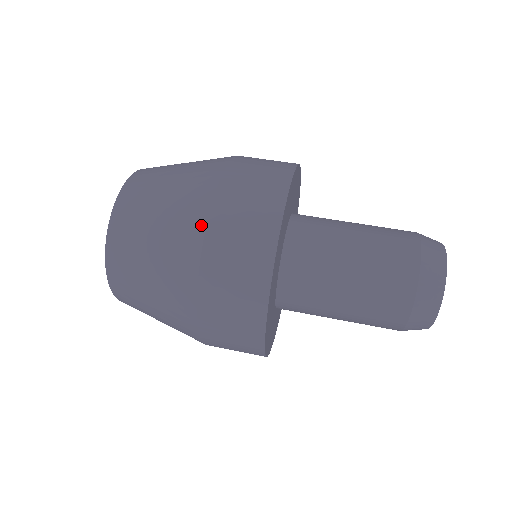
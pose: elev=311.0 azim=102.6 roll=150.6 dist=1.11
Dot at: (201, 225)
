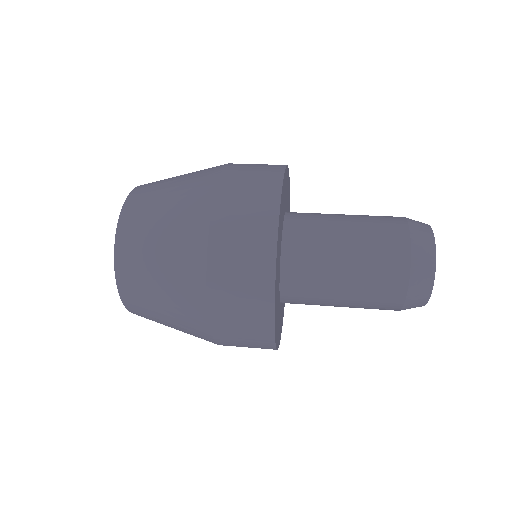
Dot at: (209, 194)
